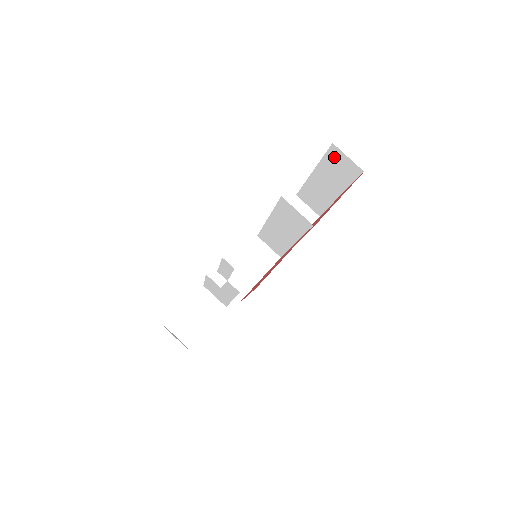
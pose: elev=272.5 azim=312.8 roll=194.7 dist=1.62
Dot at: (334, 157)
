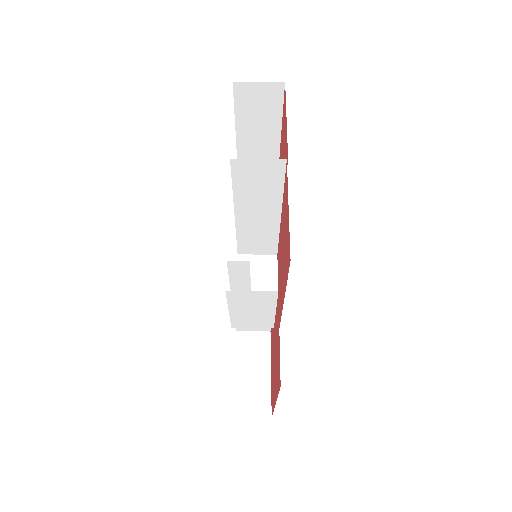
Dot at: (245, 99)
